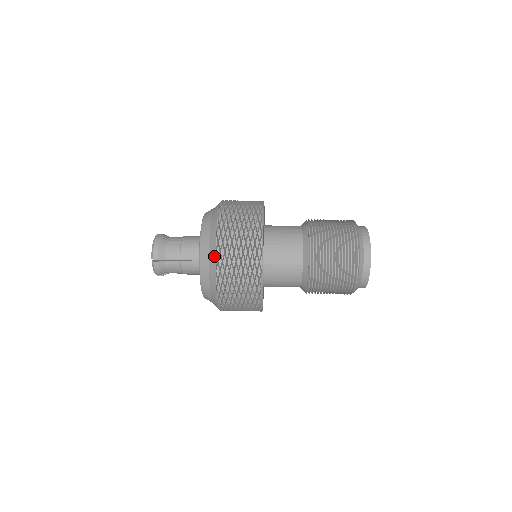
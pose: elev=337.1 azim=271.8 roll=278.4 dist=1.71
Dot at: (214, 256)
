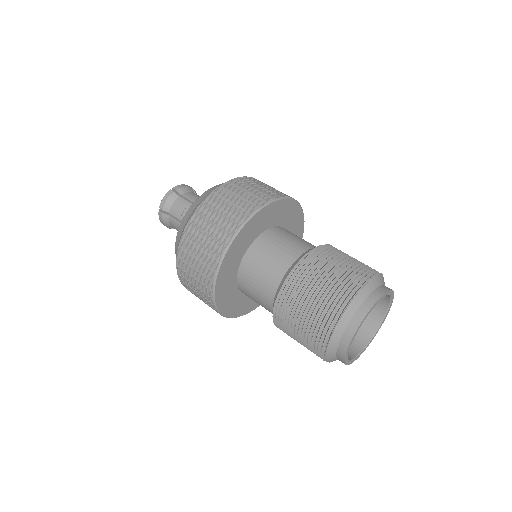
Dot at: occluded
